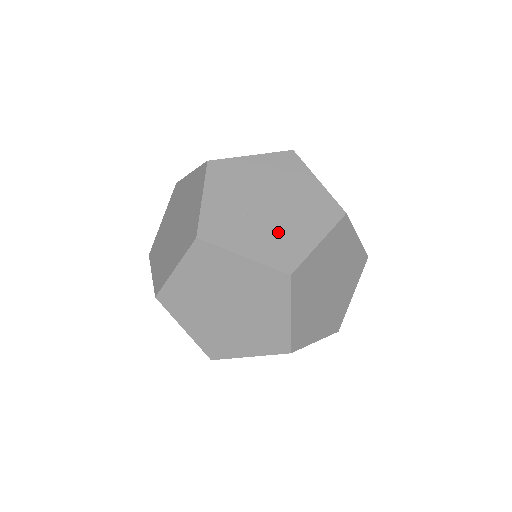
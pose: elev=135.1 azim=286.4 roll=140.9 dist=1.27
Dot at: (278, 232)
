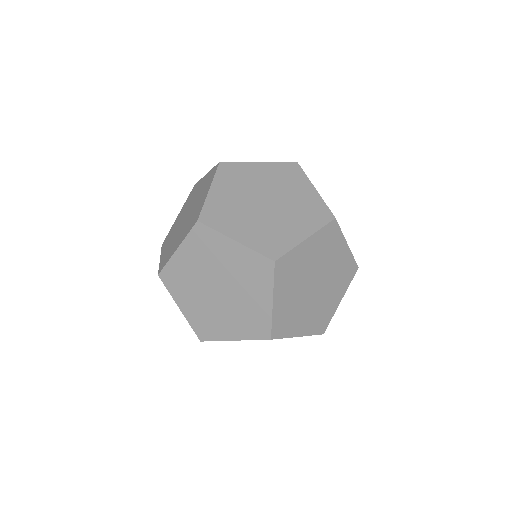
Dot at: (270, 225)
